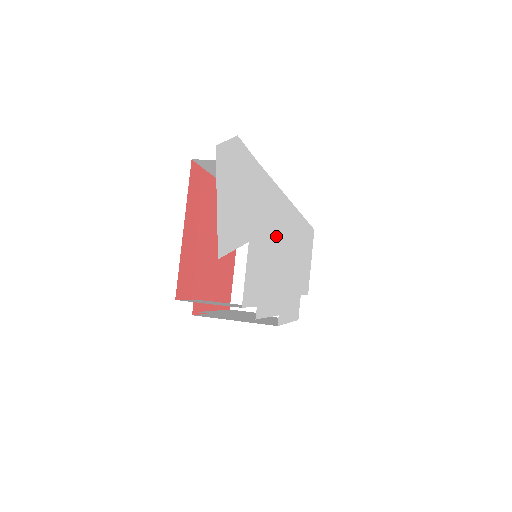
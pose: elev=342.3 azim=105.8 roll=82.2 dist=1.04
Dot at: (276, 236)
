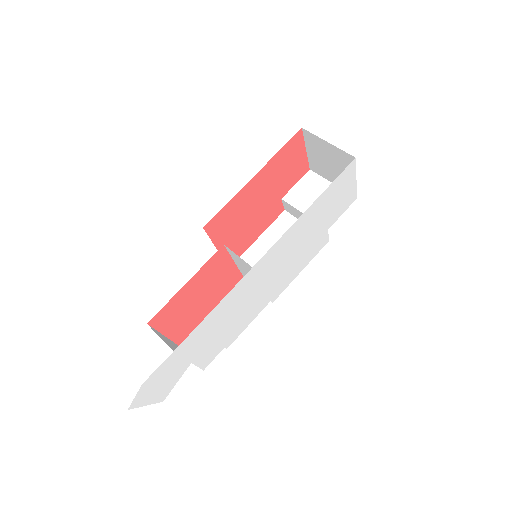
Dot at: (235, 307)
